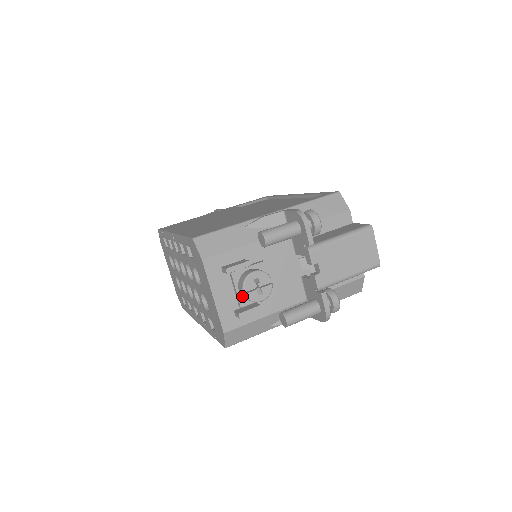
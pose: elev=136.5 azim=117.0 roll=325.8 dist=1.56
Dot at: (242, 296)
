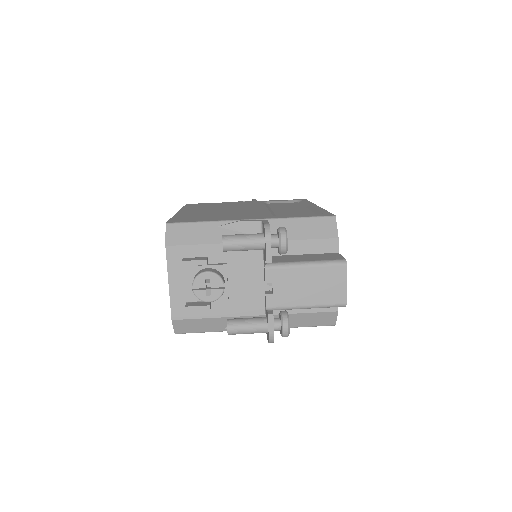
Dot at: occluded
